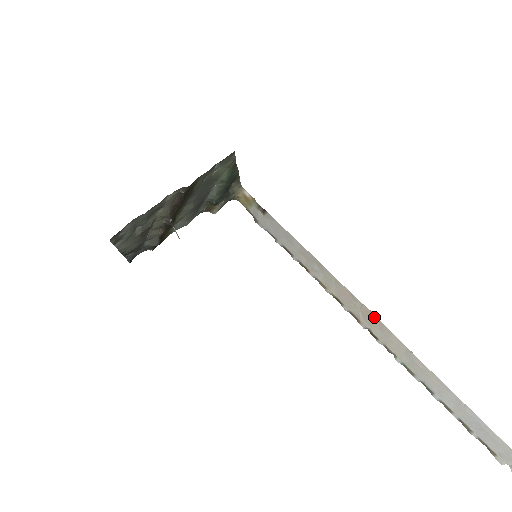
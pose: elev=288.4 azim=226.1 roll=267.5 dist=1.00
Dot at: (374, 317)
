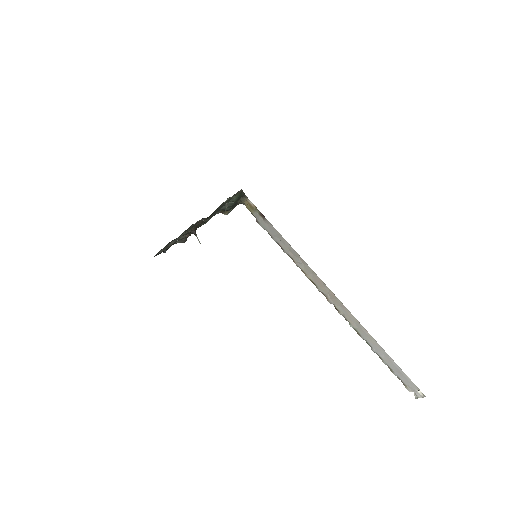
Dot at: (337, 299)
